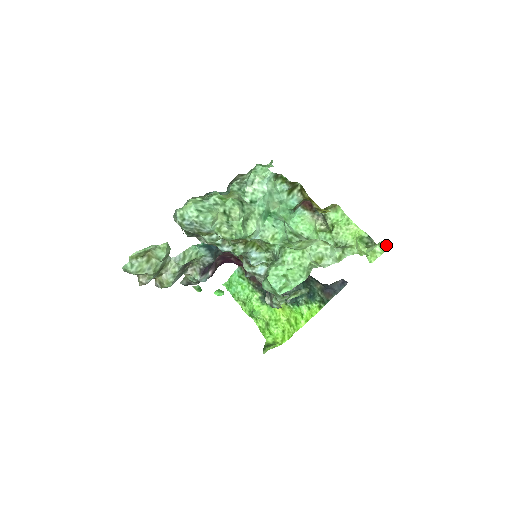
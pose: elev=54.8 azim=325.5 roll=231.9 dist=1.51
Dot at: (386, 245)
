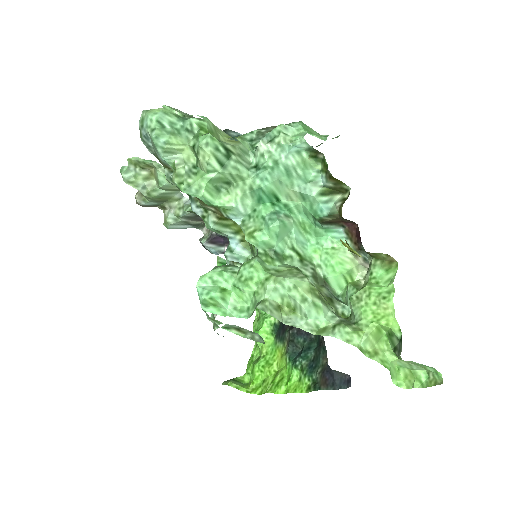
Dot at: (437, 379)
